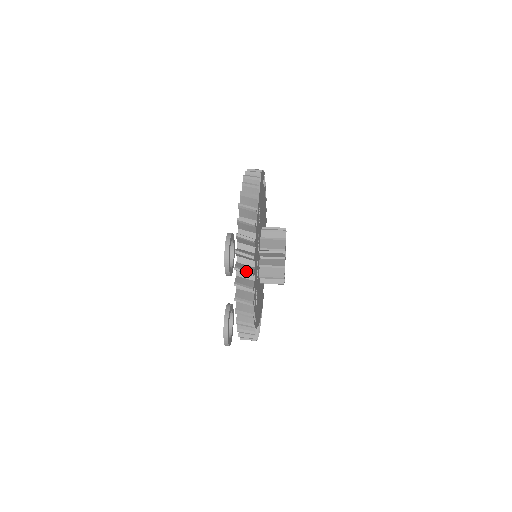
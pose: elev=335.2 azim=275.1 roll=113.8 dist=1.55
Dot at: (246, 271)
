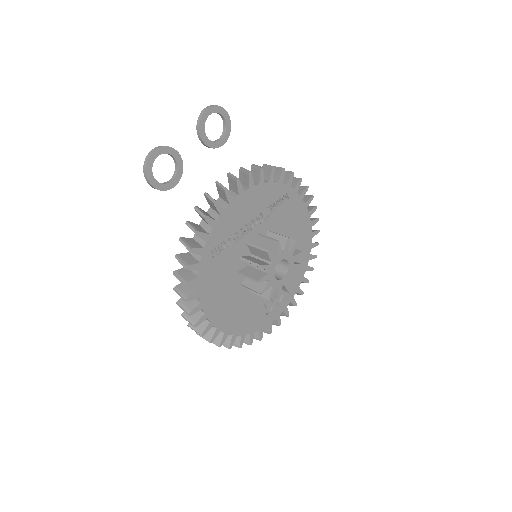
Dot at: occluded
